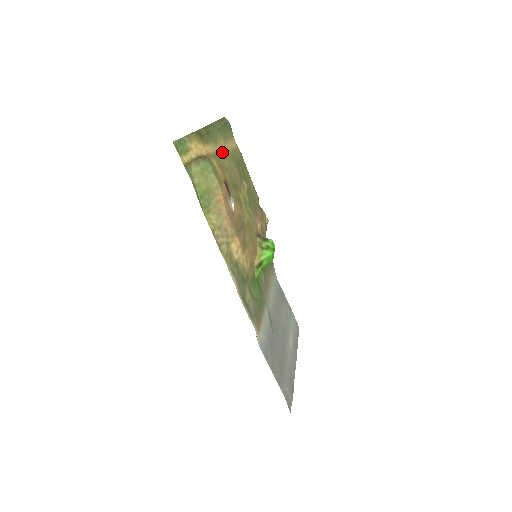
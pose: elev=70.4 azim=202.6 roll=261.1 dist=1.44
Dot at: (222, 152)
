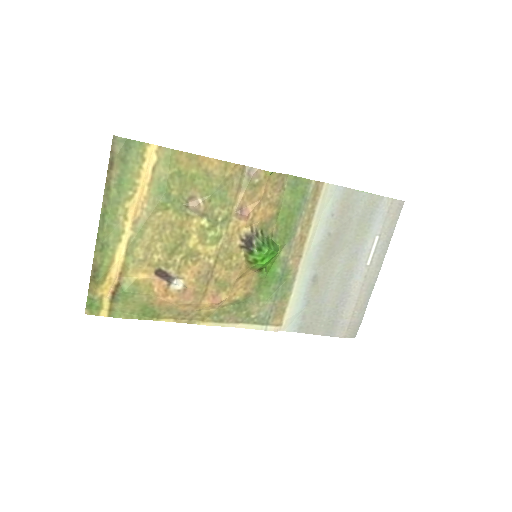
Dot at: (135, 231)
